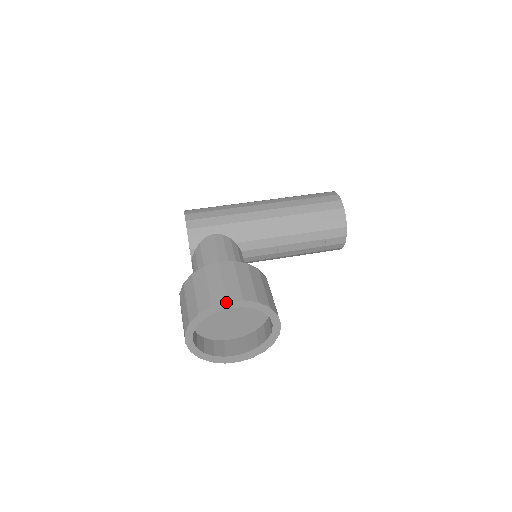
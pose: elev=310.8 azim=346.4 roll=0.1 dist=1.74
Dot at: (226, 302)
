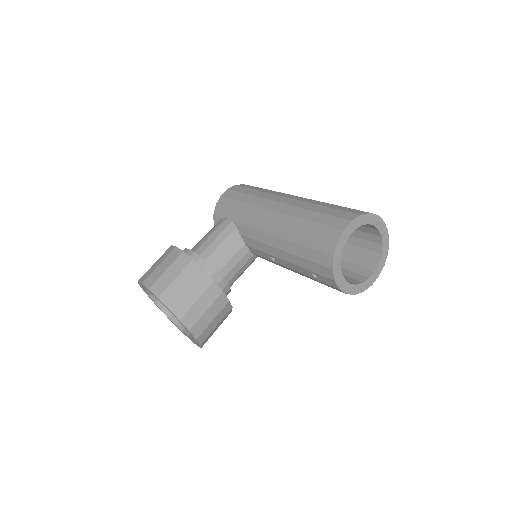
Dot at: (142, 283)
